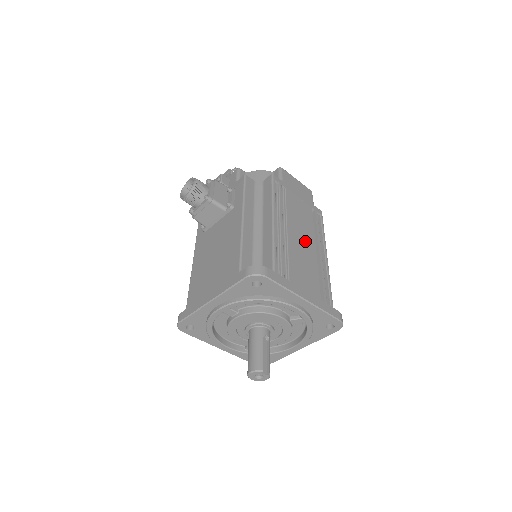
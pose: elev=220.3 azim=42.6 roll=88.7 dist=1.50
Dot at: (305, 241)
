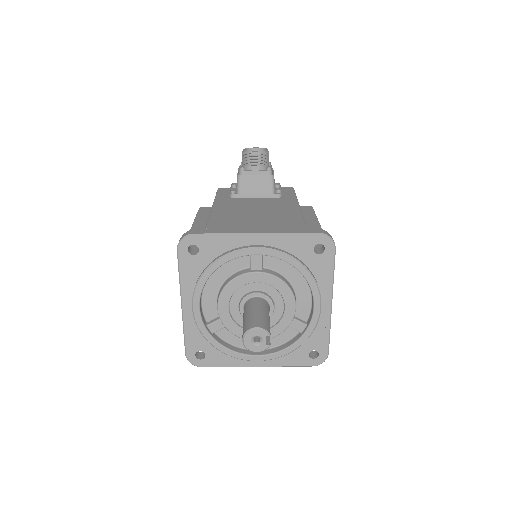
Dot at: occluded
